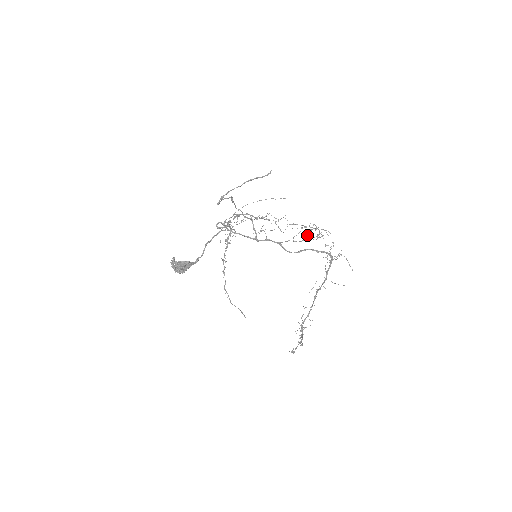
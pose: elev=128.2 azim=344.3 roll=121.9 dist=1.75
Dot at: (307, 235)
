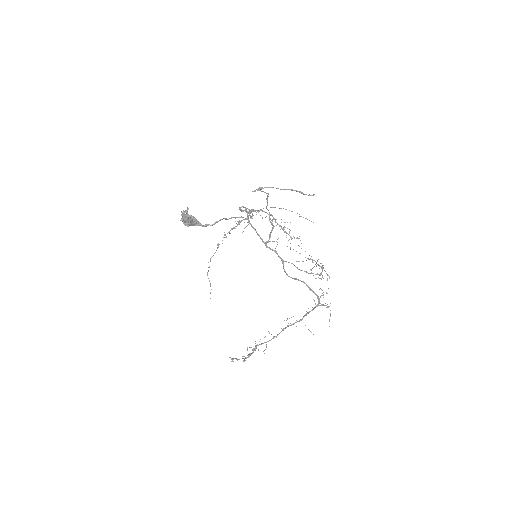
Dot at: (310, 269)
